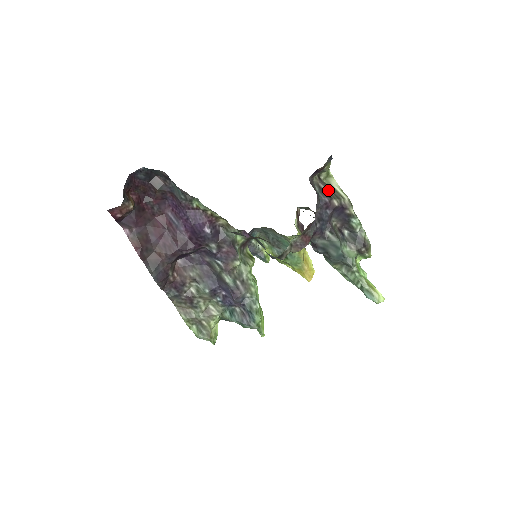
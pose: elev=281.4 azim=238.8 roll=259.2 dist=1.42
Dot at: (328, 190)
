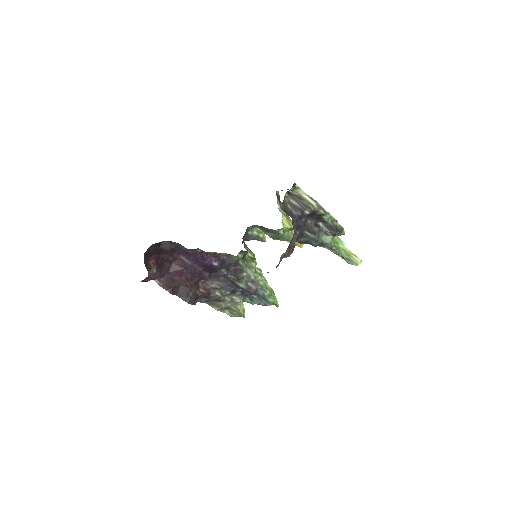
Dot at: (298, 203)
